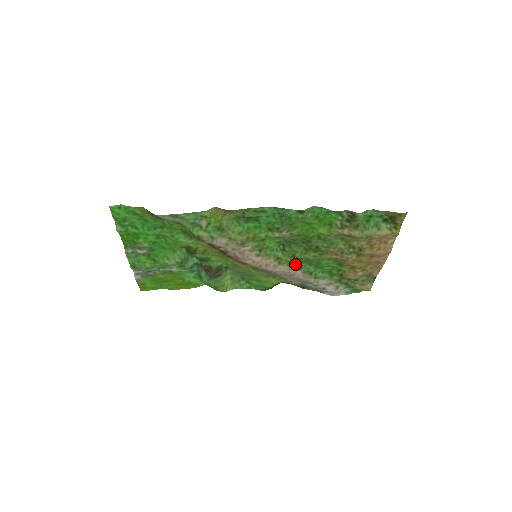
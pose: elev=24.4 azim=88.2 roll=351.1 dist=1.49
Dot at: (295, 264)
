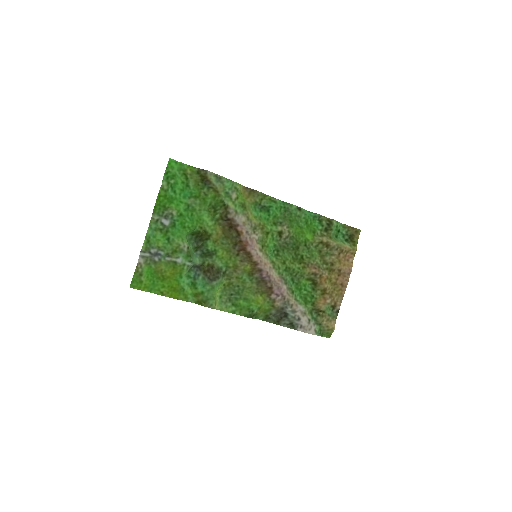
Dot at: (283, 275)
